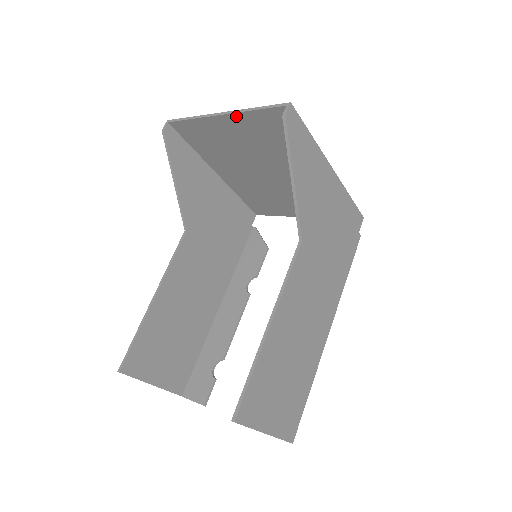
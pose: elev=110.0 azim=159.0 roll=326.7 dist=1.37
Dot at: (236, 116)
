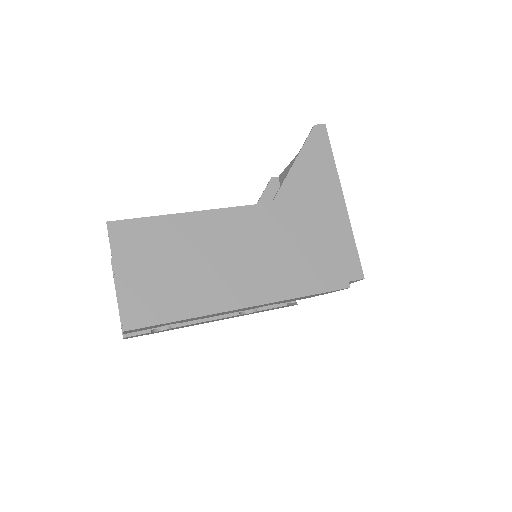
Dot at: occluded
